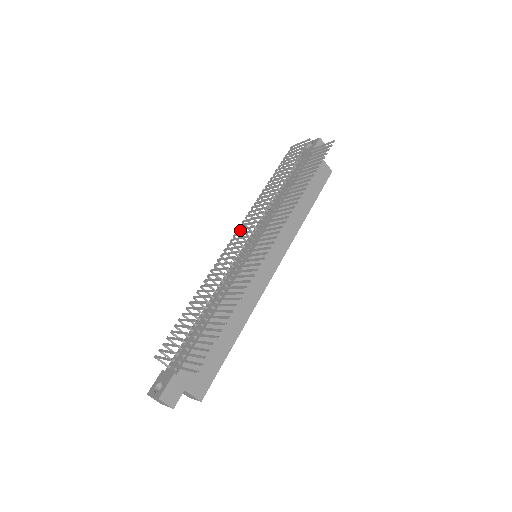
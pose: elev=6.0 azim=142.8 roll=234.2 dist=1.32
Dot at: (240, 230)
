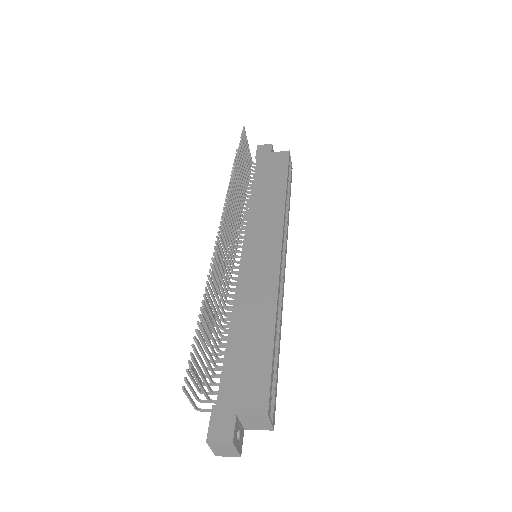
Dot at: occluded
